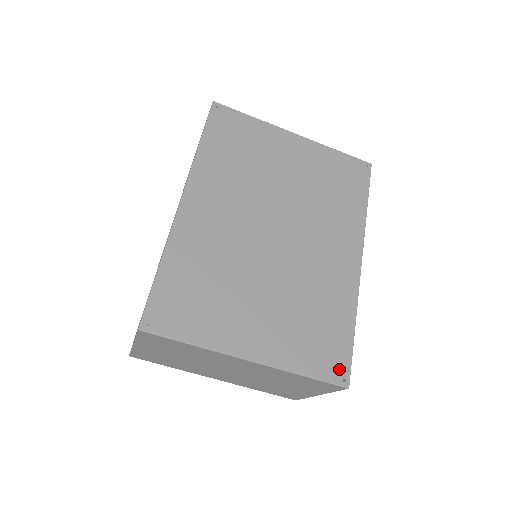
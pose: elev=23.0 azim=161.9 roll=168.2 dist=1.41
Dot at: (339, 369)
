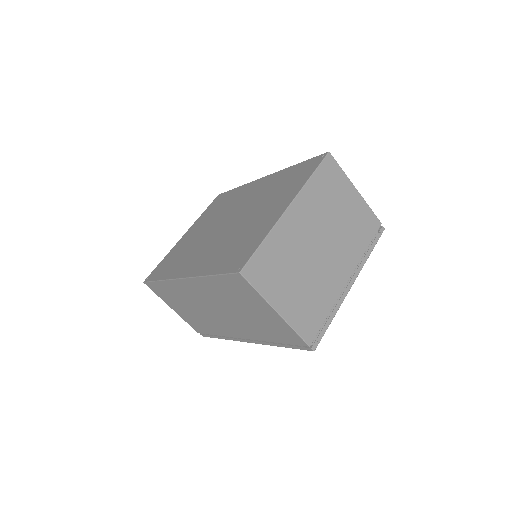
Dot at: (316, 161)
